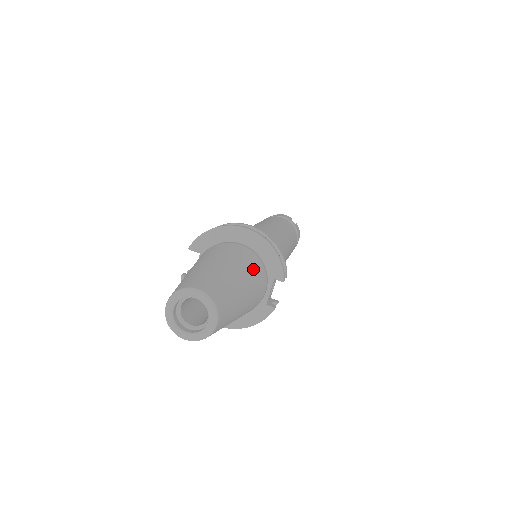
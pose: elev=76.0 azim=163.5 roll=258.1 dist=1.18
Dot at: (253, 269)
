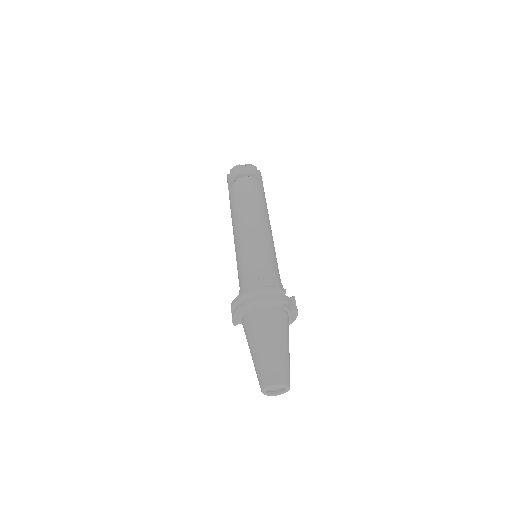
Dot at: (271, 324)
